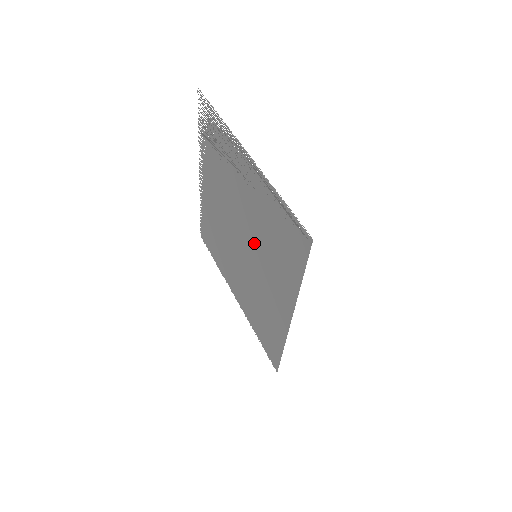
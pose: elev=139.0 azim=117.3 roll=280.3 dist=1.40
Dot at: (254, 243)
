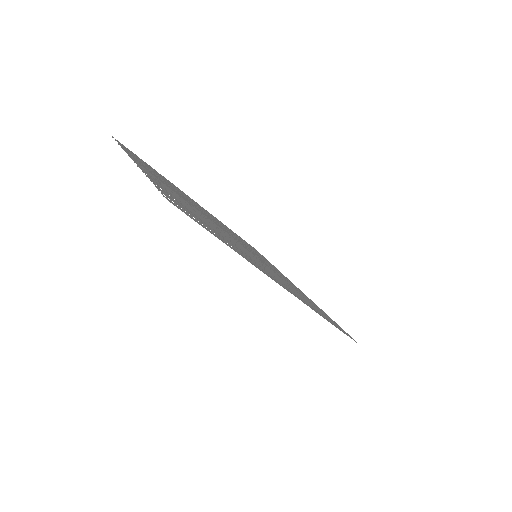
Dot at: occluded
